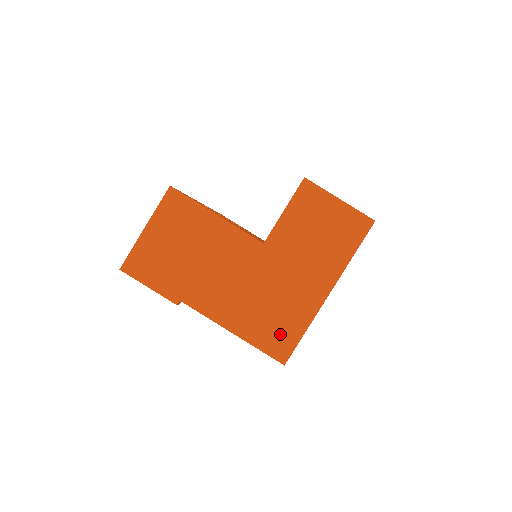
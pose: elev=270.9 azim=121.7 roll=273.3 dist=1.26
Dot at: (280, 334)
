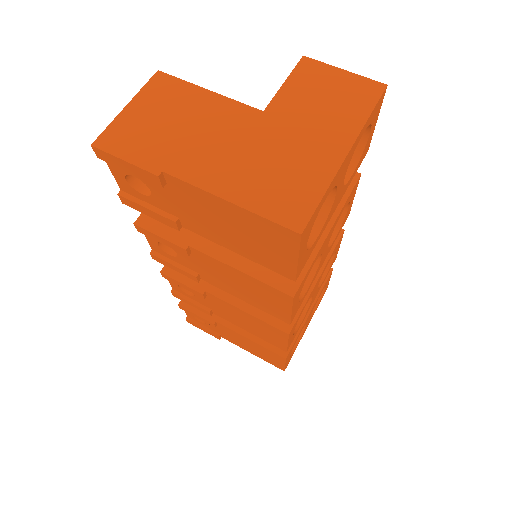
Dot at: (291, 199)
